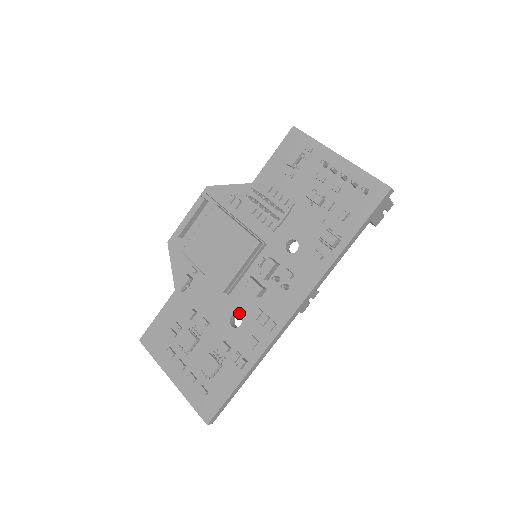
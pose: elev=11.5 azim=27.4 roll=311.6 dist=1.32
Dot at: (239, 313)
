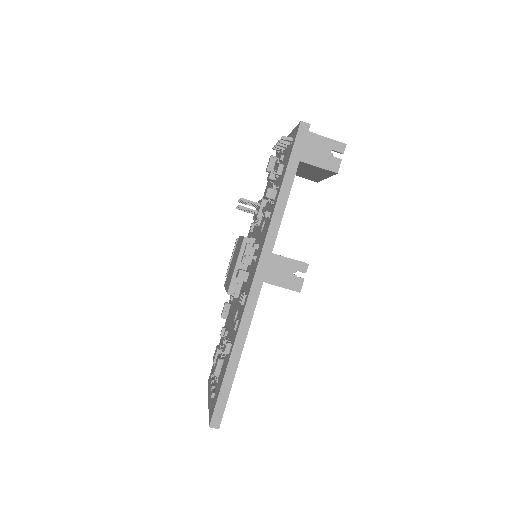
Dot at: (238, 307)
